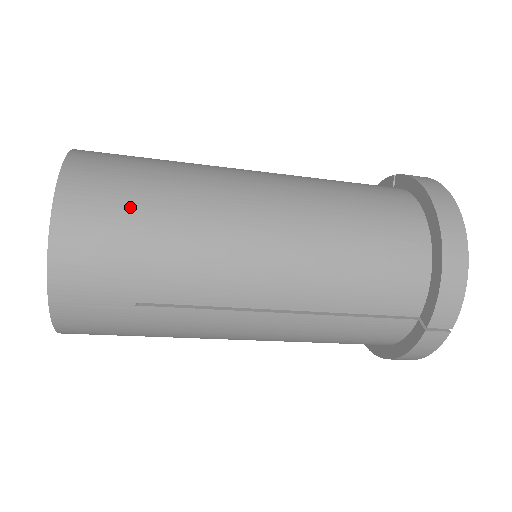
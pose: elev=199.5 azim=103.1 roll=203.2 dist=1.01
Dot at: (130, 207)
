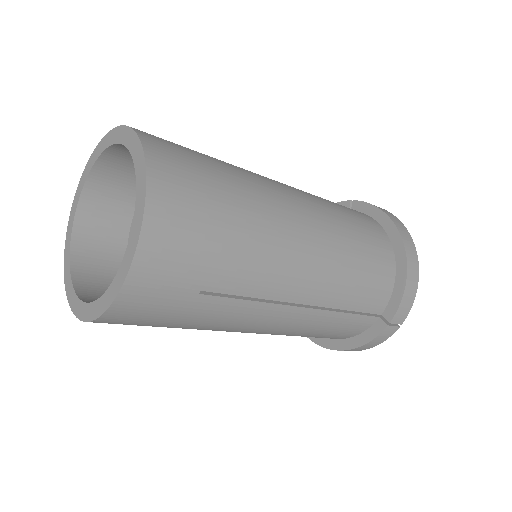
Dot at: (210, 197)
